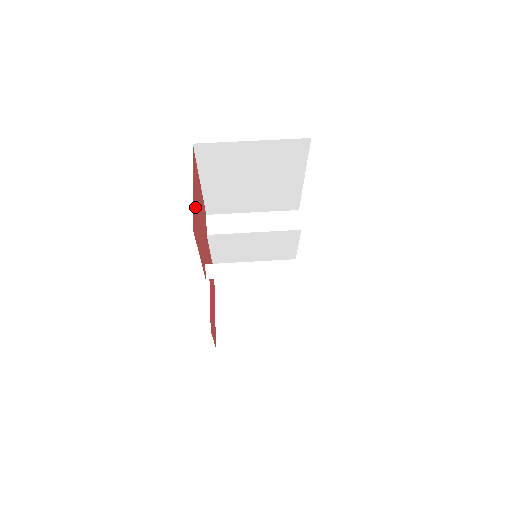
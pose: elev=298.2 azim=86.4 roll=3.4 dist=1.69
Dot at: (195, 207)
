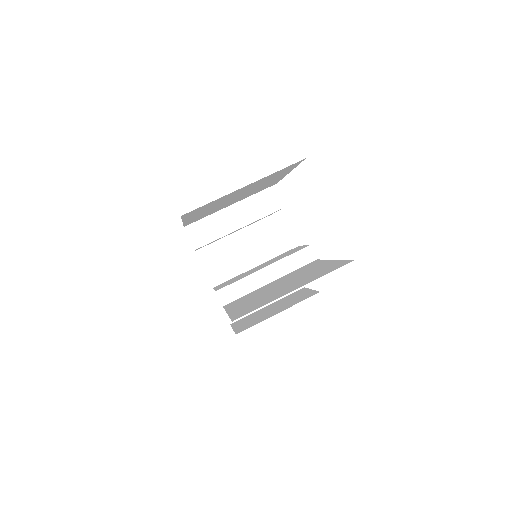
Dot at: occluded
